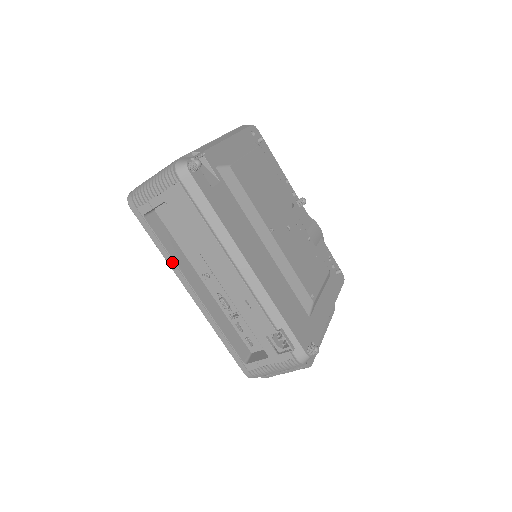
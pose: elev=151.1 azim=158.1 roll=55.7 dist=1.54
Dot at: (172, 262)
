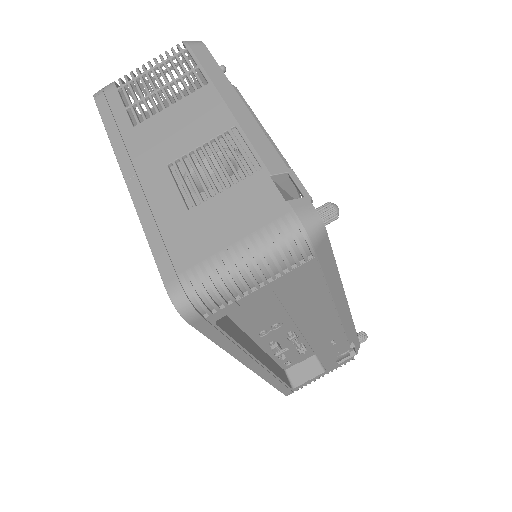
Dot at: (242, 352)
